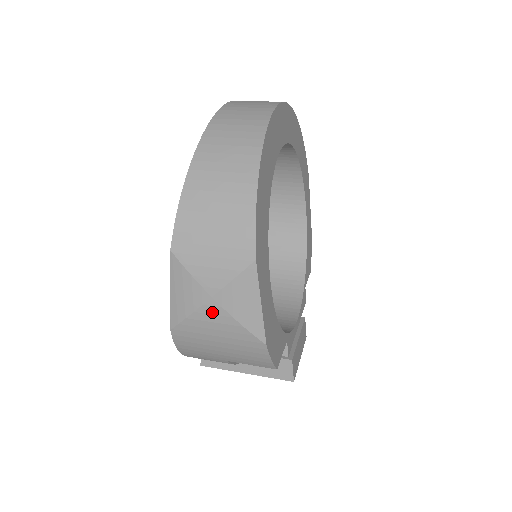
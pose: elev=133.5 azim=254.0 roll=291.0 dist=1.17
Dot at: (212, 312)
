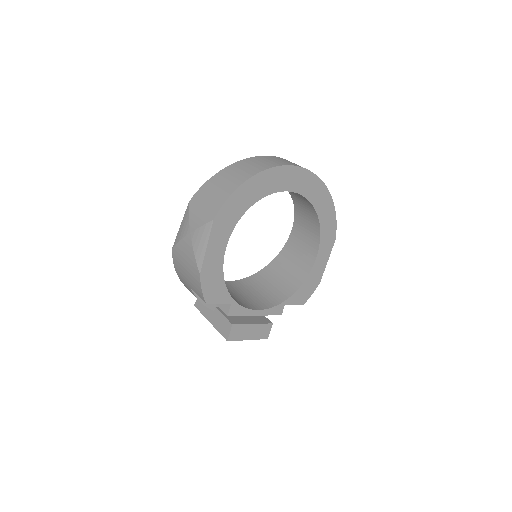
Dot at: (188, 242)
